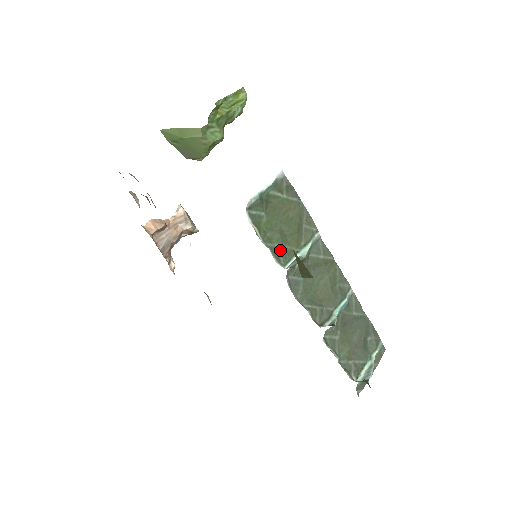
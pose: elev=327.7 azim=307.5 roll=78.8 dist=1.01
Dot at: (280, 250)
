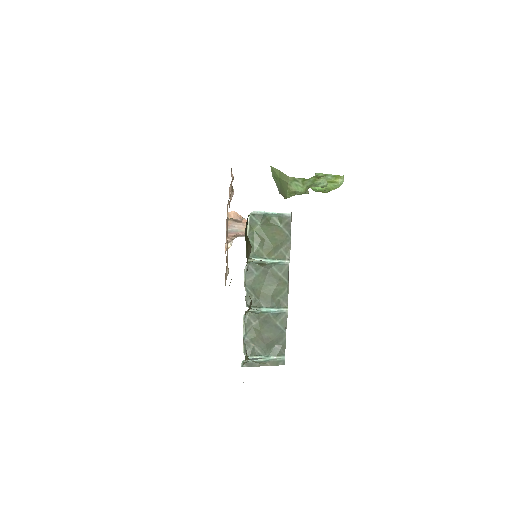
Dot at: (255, 248)
